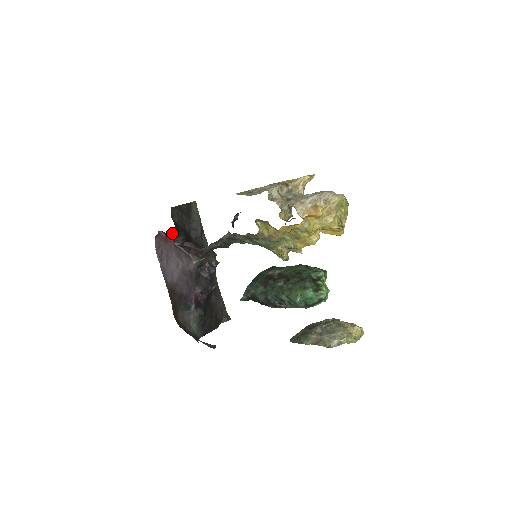
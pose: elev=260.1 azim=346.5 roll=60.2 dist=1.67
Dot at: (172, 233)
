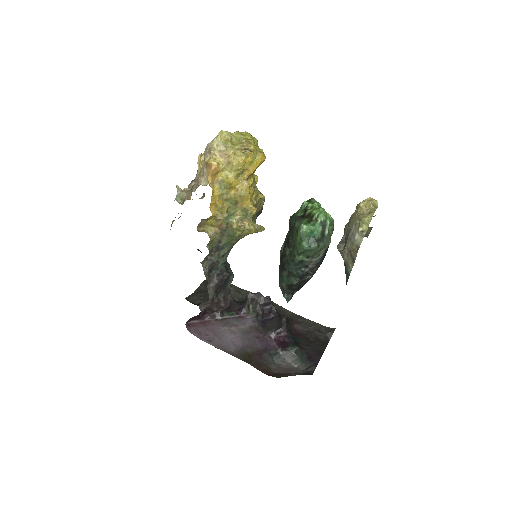
Dot at: occluded
